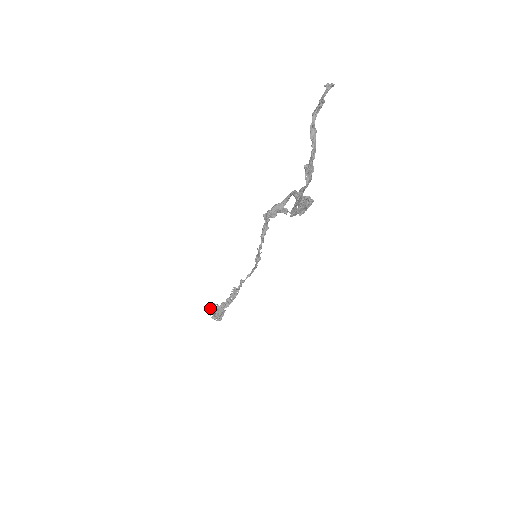
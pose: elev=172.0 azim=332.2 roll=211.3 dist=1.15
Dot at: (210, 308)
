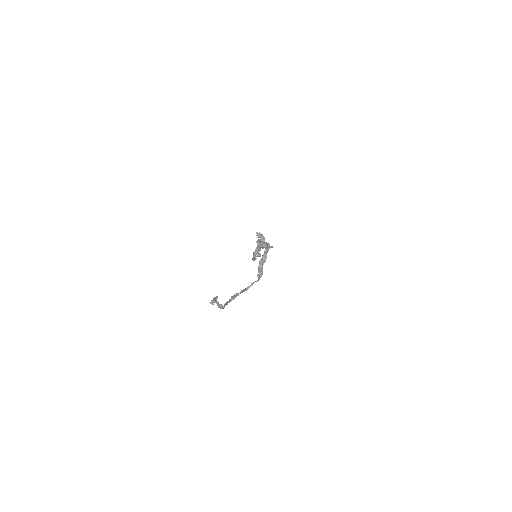
Dot at: (256, 235)
